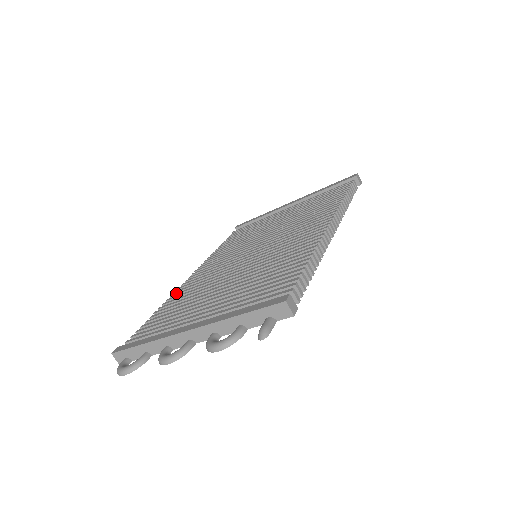
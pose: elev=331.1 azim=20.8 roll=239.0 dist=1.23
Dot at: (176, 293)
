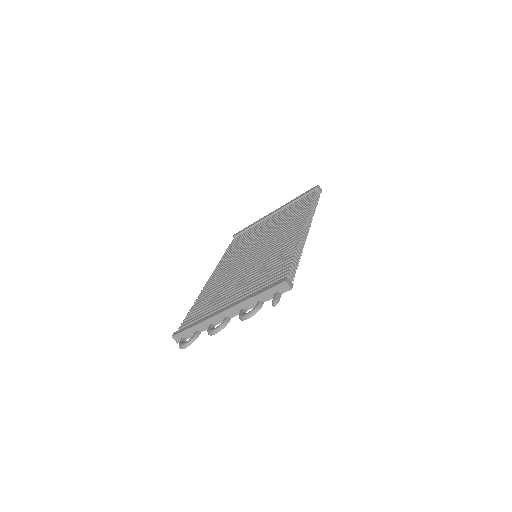
Dot at: (203, 291)
